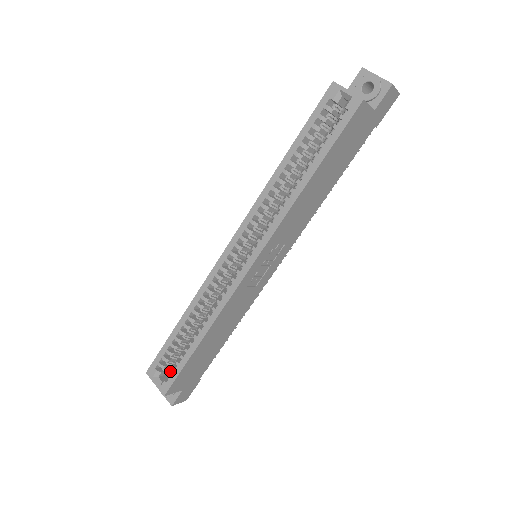
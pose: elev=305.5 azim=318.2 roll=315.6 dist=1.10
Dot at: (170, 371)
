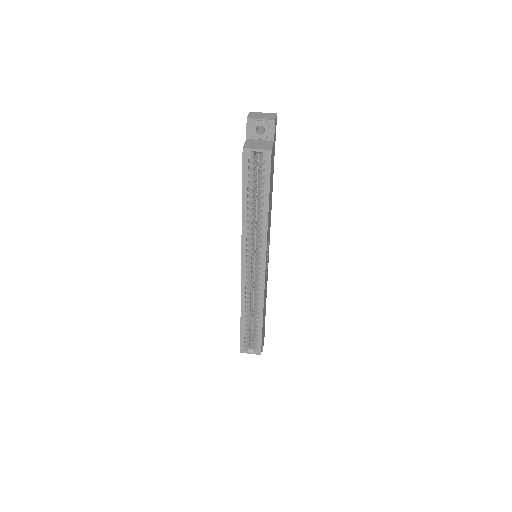
Dot at: (254, 342)
